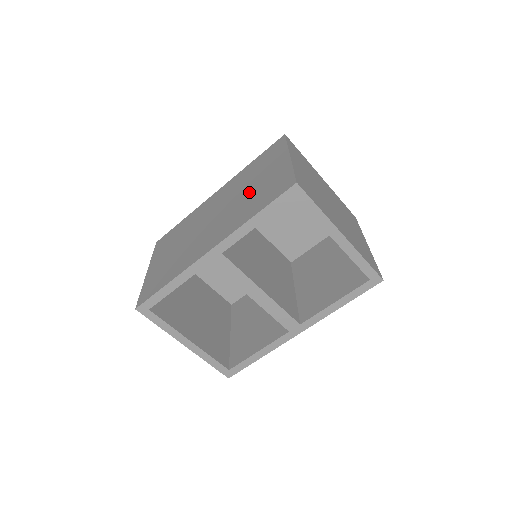
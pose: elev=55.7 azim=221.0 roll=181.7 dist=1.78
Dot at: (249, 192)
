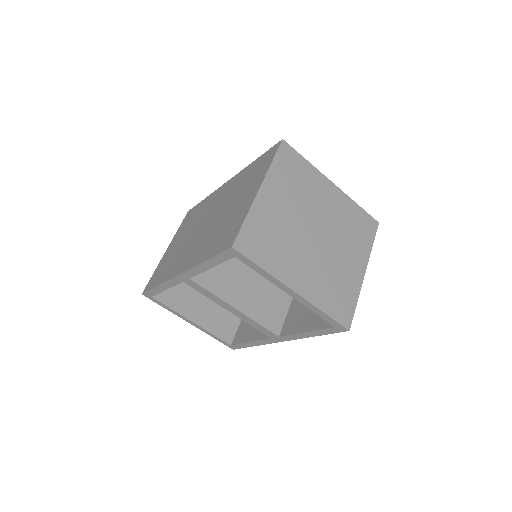
Dot at: (225, 216)
